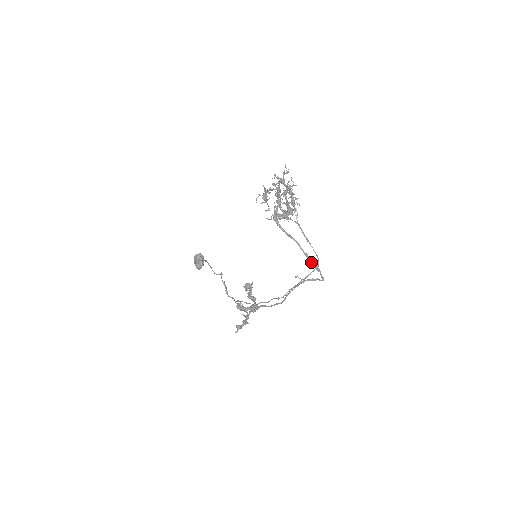
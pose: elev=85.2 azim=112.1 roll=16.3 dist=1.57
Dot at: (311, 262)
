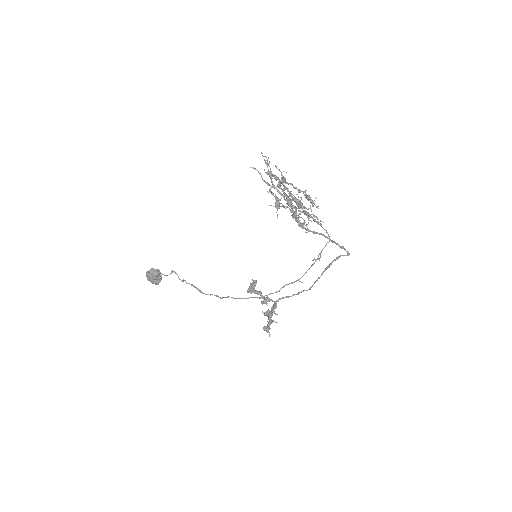
Dot at: occluded
